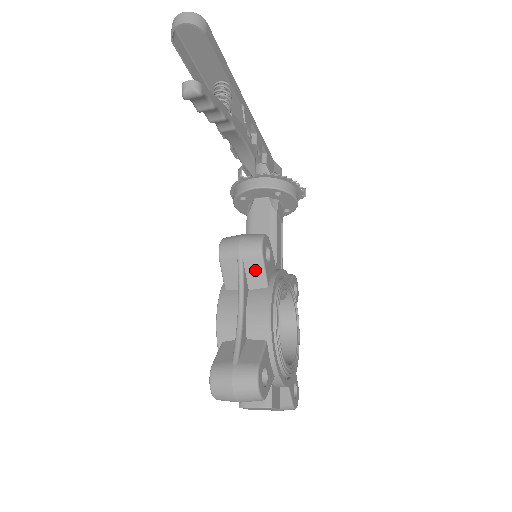
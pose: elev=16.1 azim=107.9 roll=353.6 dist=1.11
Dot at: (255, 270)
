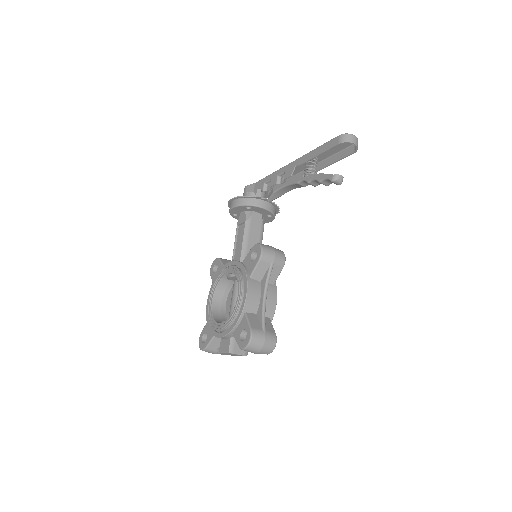
Dot at: (275, 273)
